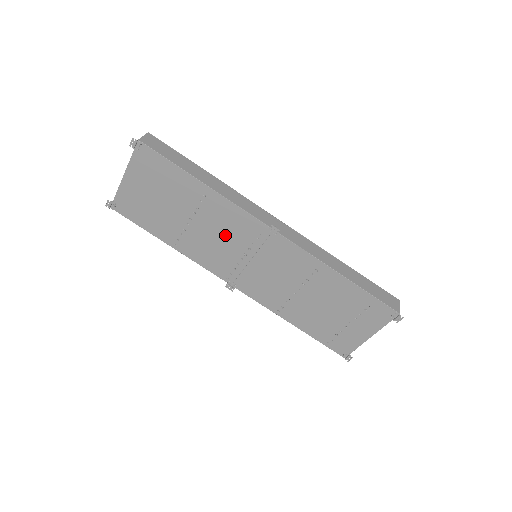
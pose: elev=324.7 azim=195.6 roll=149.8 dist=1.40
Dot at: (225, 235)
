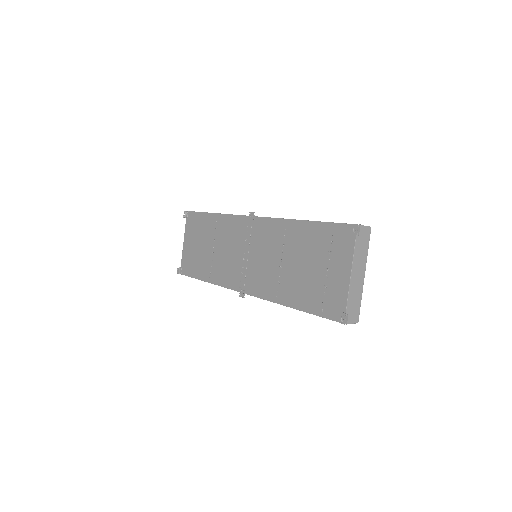
Dot at: (231, 245)
